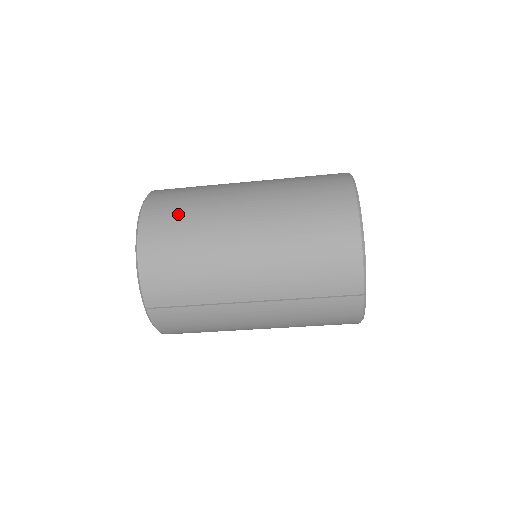
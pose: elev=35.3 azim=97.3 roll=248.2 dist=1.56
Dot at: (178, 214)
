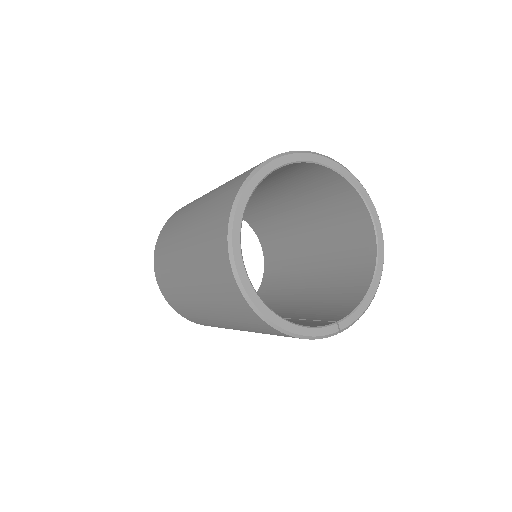
Dot at: (179, 305)
